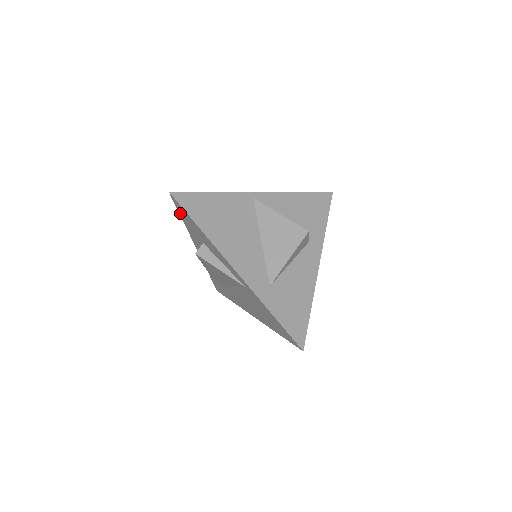
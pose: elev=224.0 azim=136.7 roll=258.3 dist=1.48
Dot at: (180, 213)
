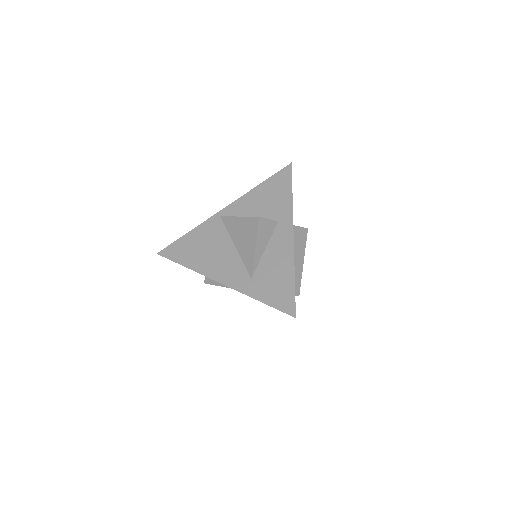
Dot at: occluded
